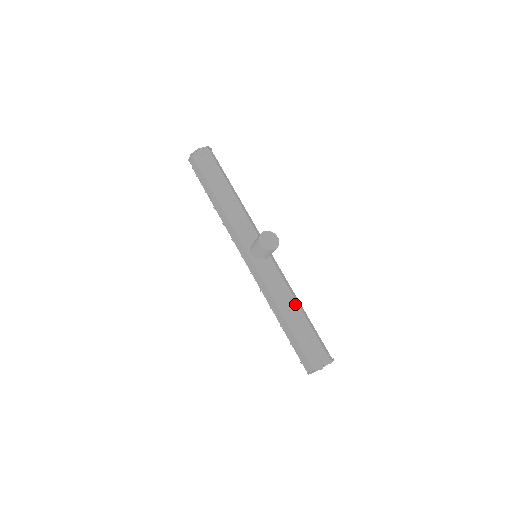
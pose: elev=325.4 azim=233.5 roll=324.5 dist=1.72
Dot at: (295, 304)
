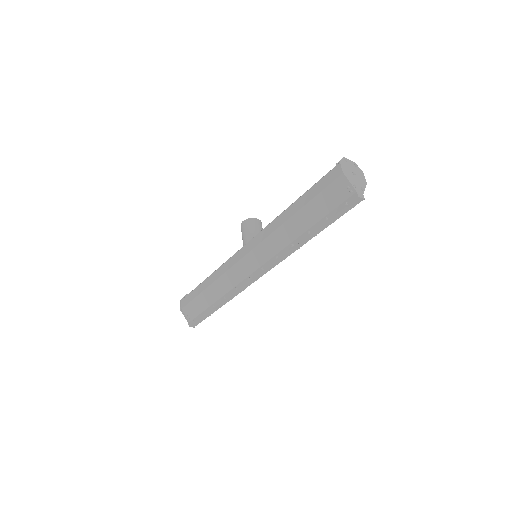
Dot at: occluded
